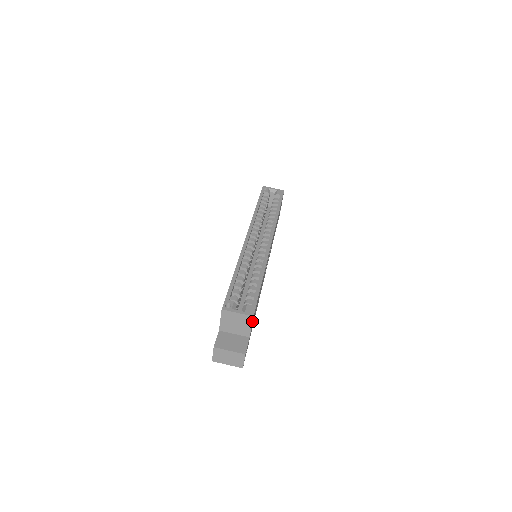
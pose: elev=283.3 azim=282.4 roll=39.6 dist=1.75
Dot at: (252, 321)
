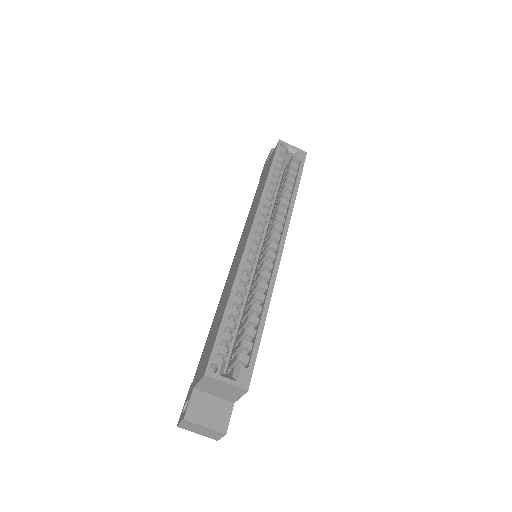
Dot at: (244, 393)
